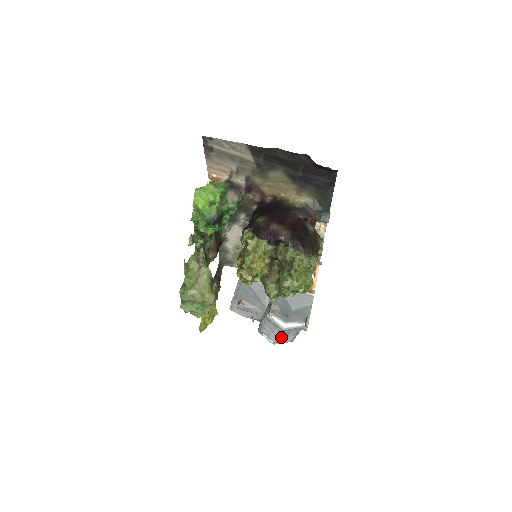
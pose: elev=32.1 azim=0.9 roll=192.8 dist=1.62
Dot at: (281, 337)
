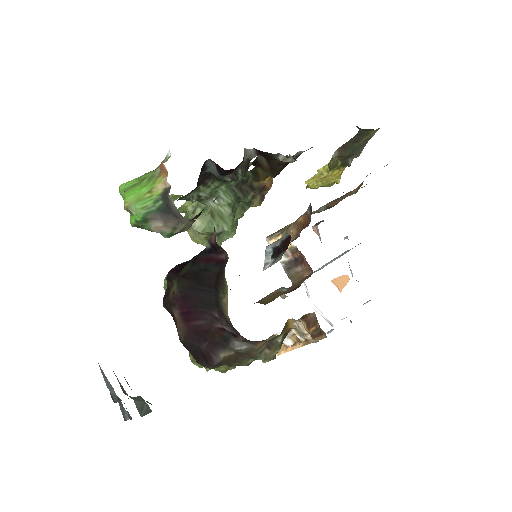
Dot at: occluded
